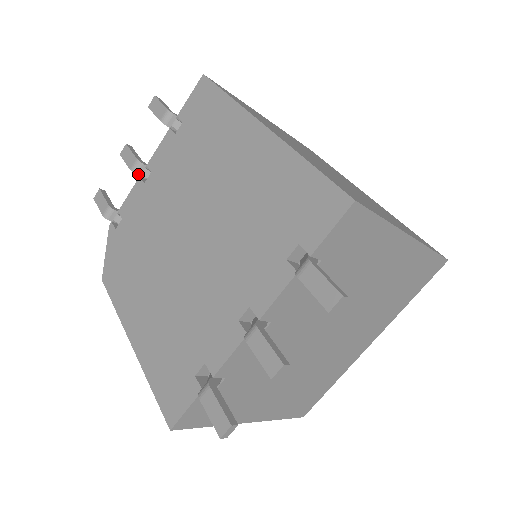
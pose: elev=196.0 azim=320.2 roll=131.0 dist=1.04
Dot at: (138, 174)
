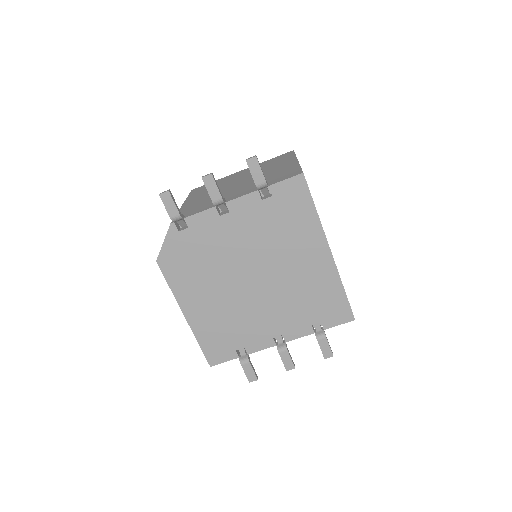
Dot at: occluded
